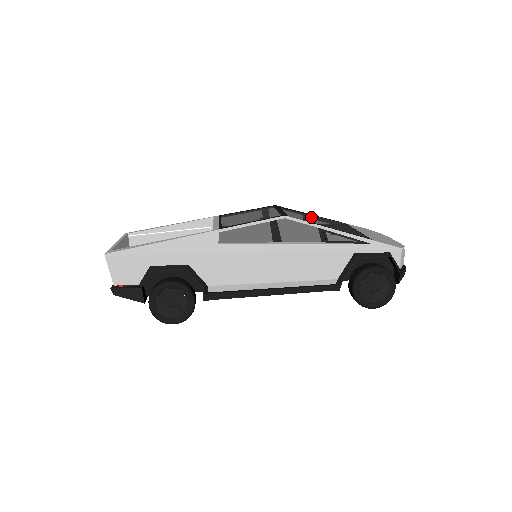
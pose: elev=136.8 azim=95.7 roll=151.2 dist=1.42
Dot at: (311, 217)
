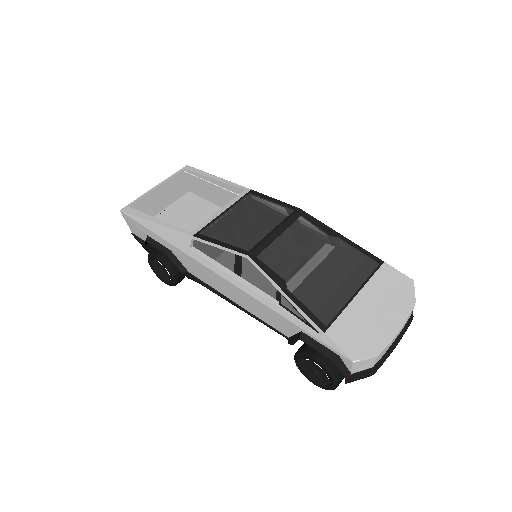
Dot at: (317, 249)
